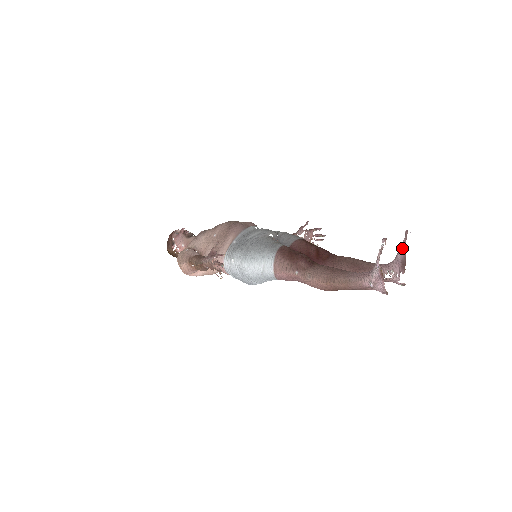
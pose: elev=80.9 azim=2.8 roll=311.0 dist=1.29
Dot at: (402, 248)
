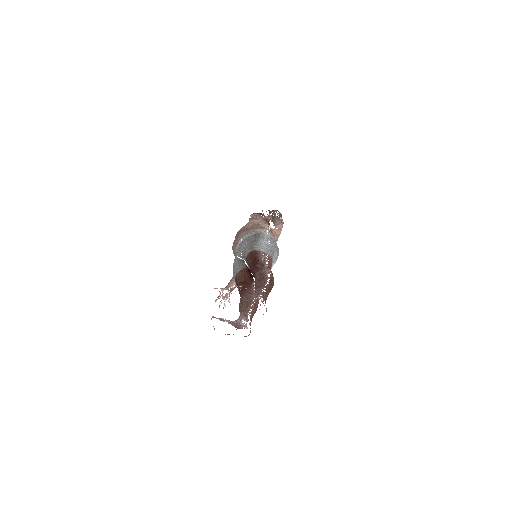
Dot at: occluded
